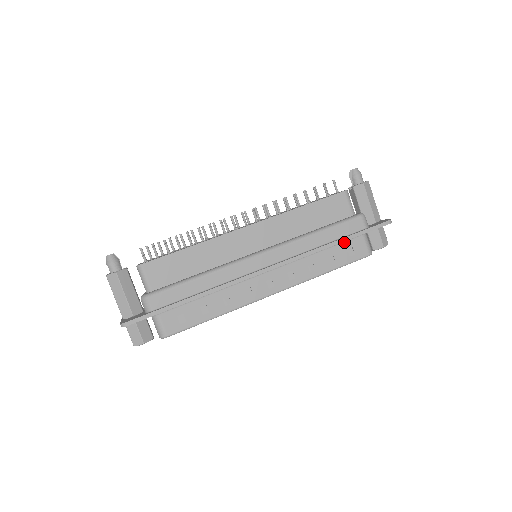
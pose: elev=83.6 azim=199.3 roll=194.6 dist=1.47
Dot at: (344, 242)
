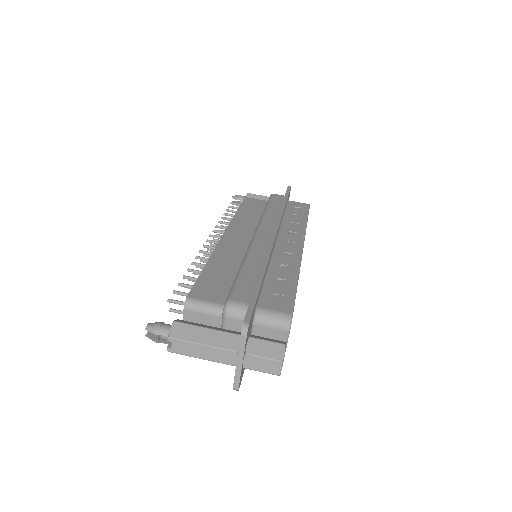
Dot at: (287, 207)
